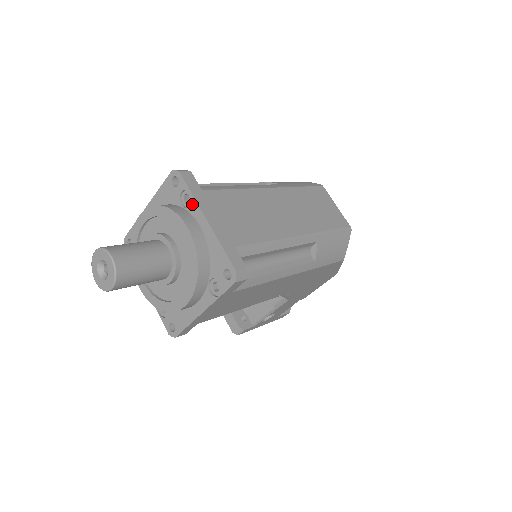
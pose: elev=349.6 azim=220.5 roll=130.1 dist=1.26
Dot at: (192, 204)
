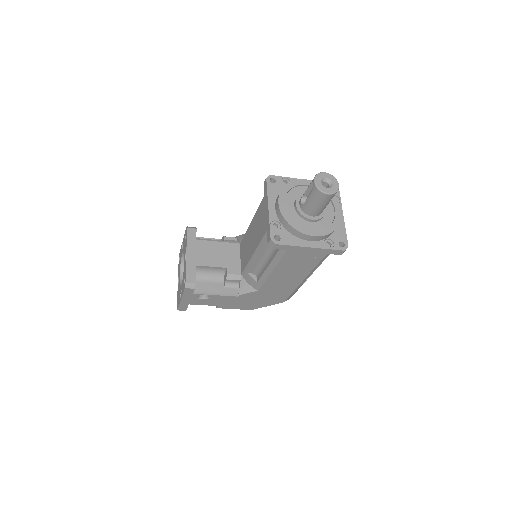
Dot at: occluded
